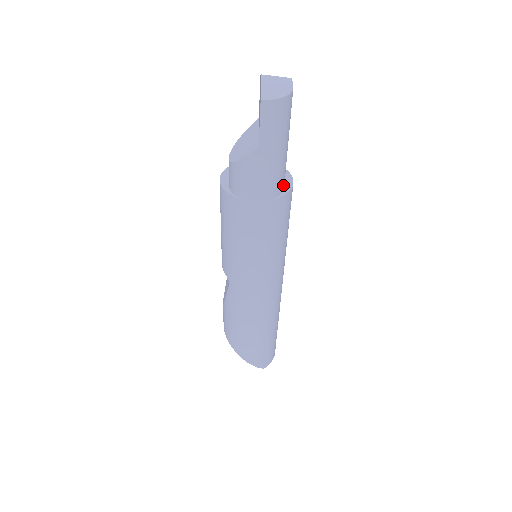
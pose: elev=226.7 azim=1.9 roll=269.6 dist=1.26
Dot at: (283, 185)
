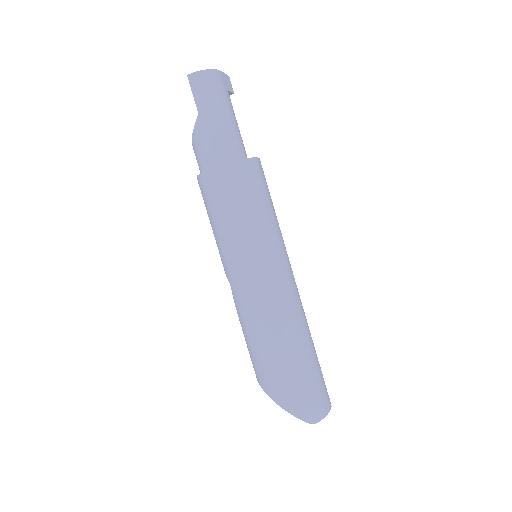
Dot at: (240, 154)
